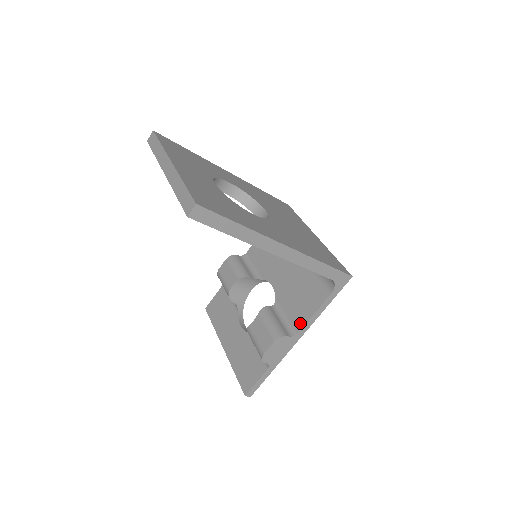
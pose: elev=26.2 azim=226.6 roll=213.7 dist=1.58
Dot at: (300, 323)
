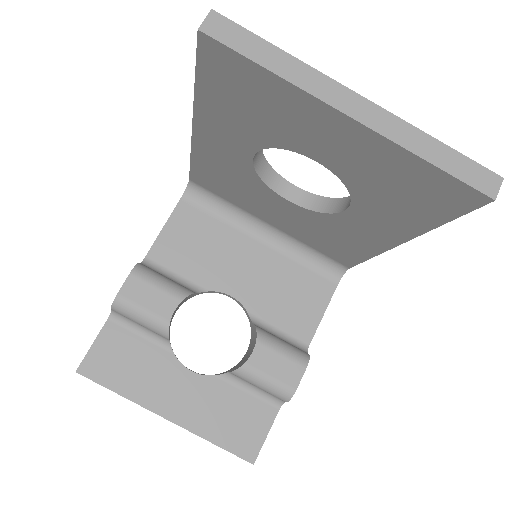
Dot at: (307, 332)
